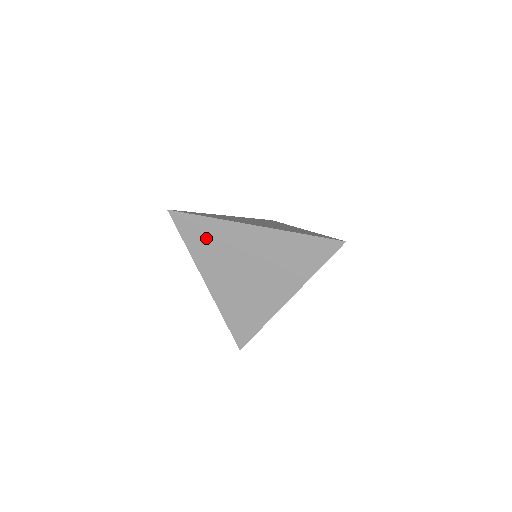
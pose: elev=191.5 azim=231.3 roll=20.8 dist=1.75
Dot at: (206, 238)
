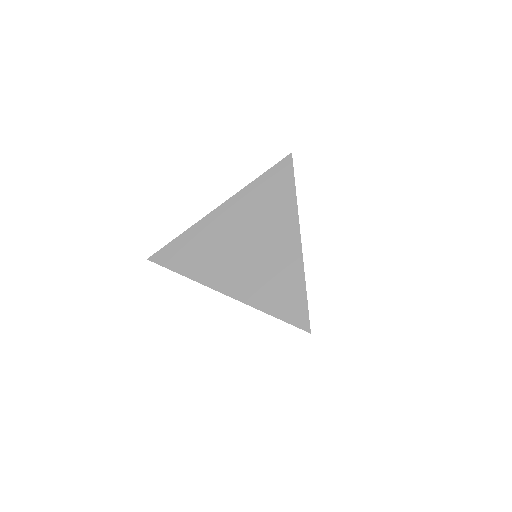
Dot at: occluded
